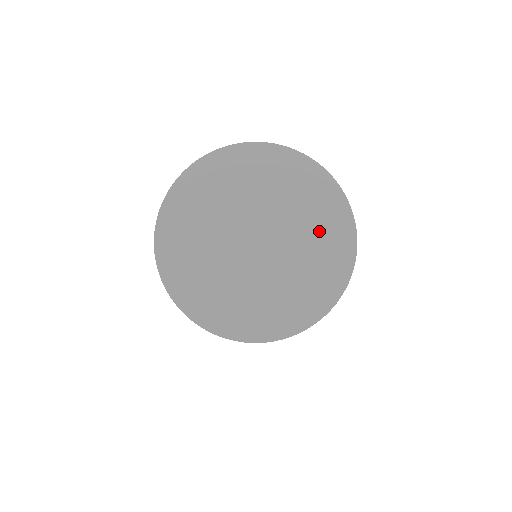
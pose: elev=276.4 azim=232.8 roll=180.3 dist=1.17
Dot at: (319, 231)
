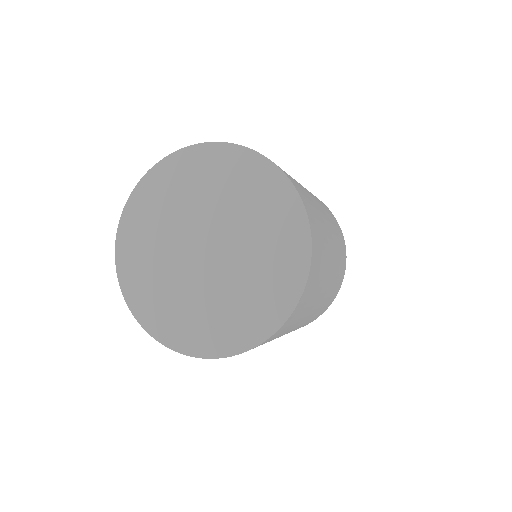
Dot at: (270, 247)
